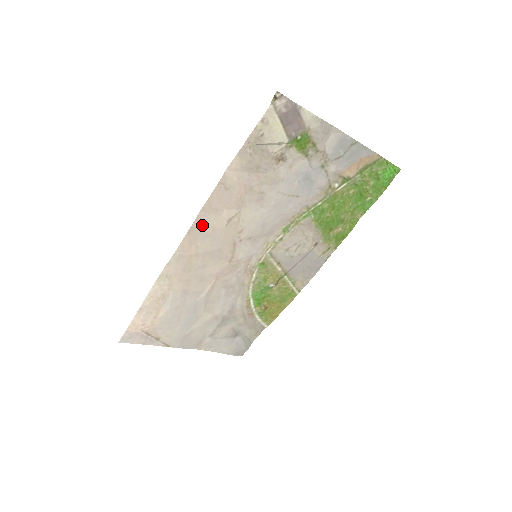
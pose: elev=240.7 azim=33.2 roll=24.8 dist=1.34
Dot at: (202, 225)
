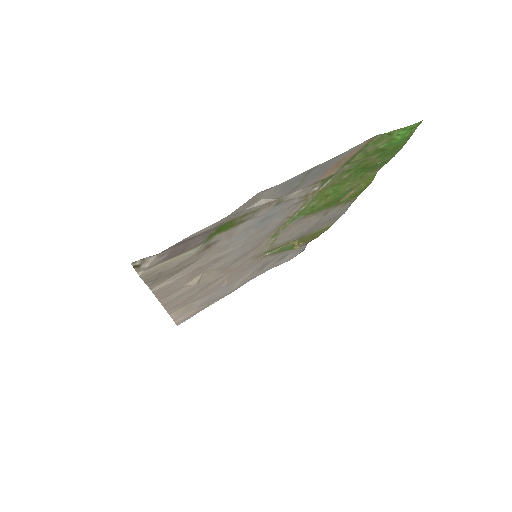
Dot at: (172, 298)
